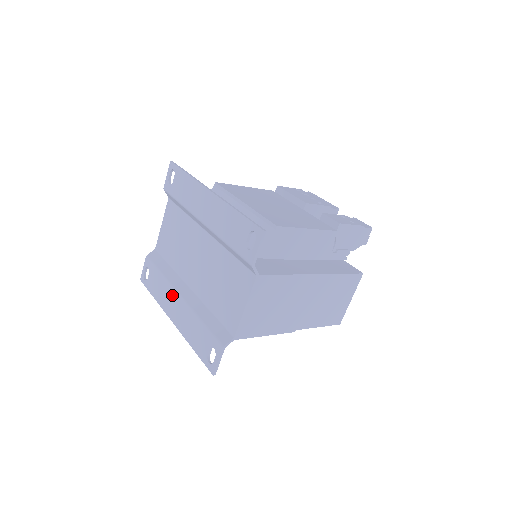
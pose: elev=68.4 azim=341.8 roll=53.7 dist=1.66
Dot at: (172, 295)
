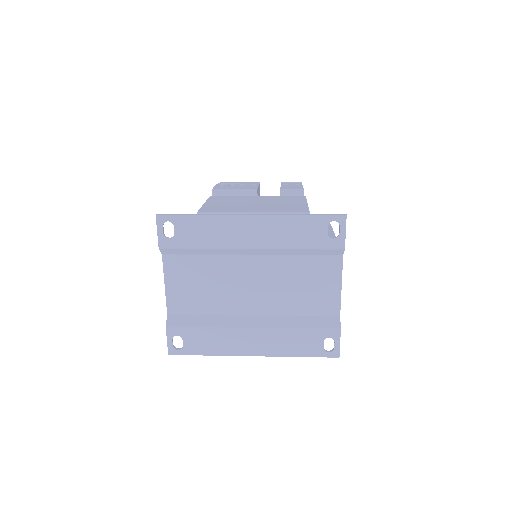
Dot at: (239, 335)
